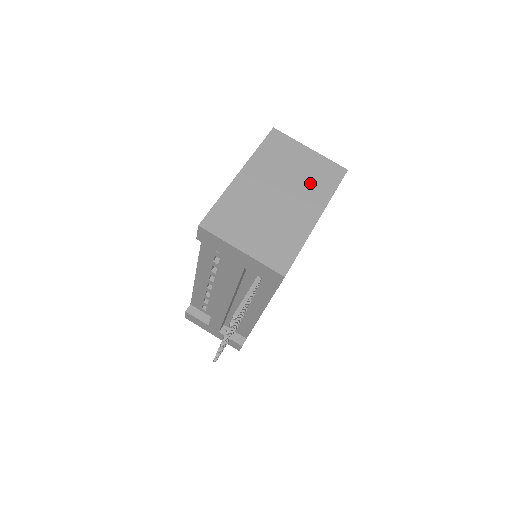
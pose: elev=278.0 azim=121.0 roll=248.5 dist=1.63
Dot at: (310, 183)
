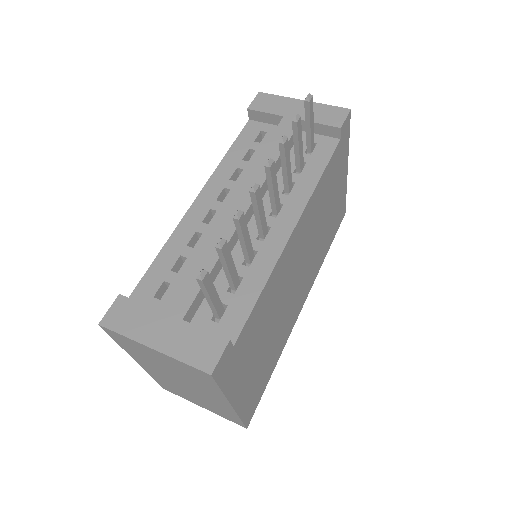
Dot at: occluded
